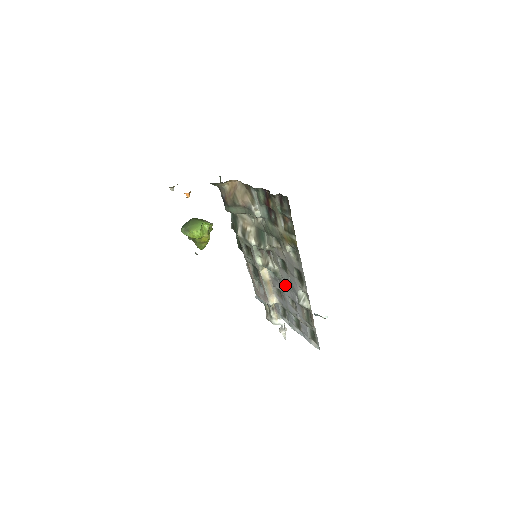
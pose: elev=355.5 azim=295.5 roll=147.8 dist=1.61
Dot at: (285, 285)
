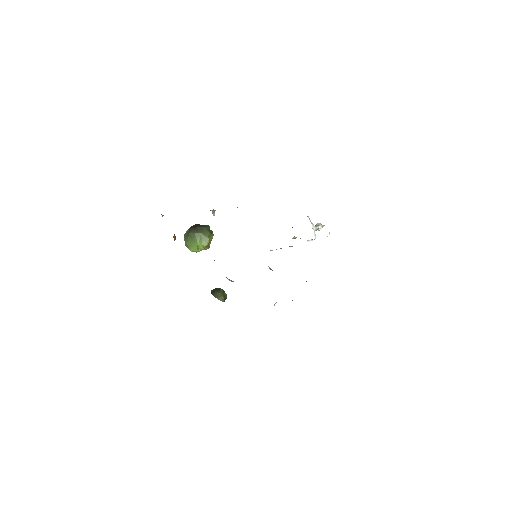
Dot at: occluded
